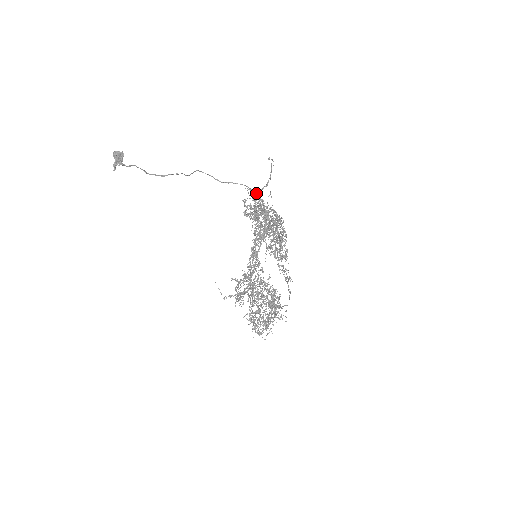
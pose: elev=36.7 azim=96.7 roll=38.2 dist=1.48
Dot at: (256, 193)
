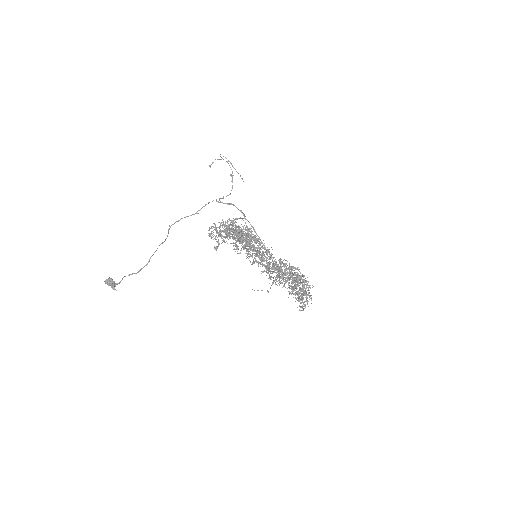
Dot at: occluded
